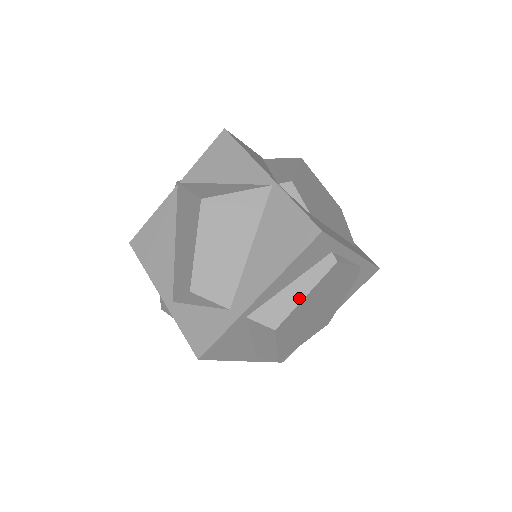
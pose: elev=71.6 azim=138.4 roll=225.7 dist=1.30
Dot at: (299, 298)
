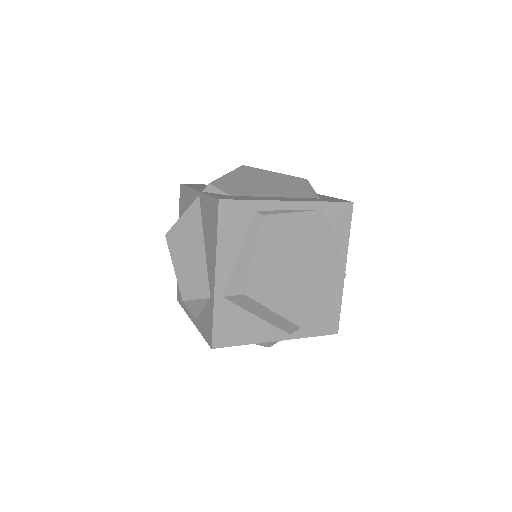
Dot at: (250, 260)
